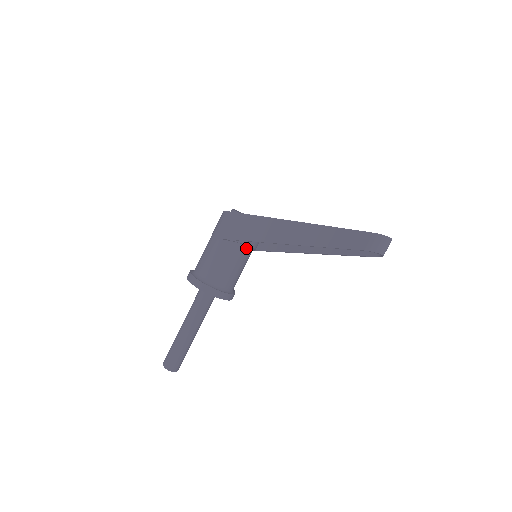
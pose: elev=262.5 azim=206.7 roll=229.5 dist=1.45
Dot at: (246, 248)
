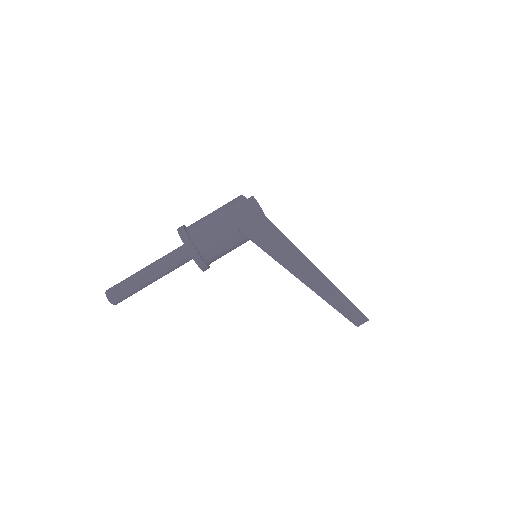
Dot at: occluded
